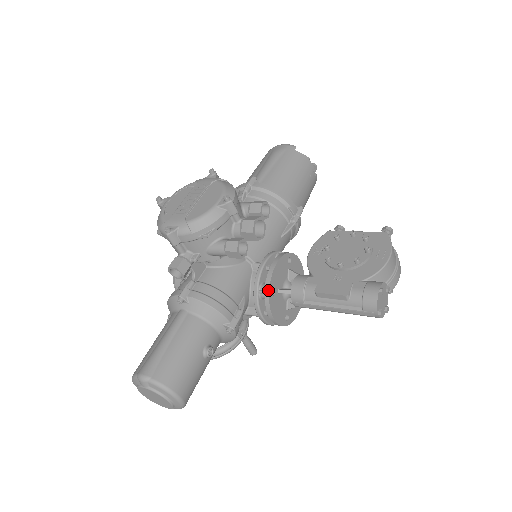
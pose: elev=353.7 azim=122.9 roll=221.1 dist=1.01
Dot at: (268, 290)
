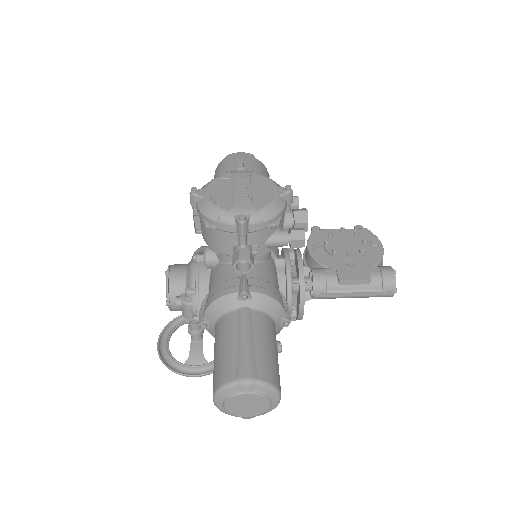
Dot at: (303, 282)
